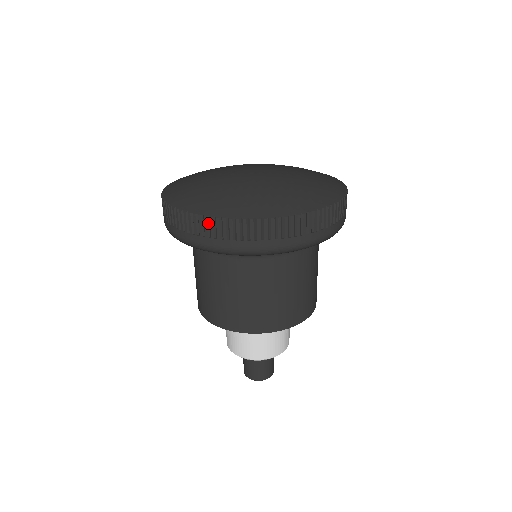
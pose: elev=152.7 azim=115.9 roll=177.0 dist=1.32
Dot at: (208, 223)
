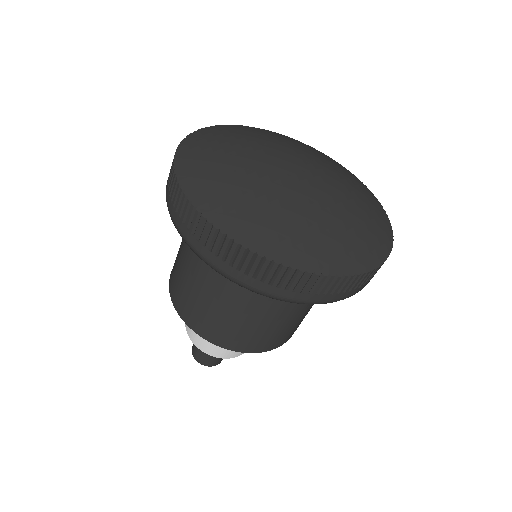
Dot at: (221, 241)
